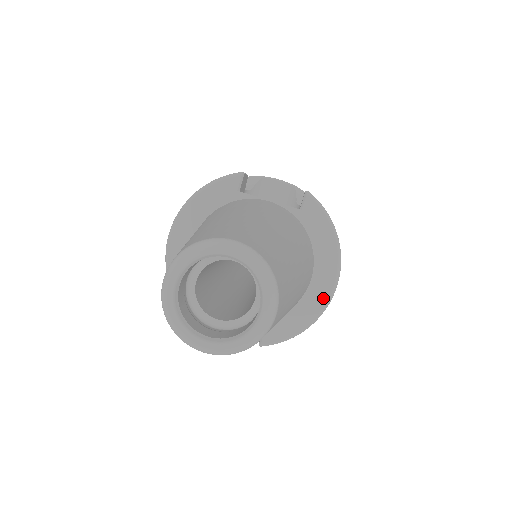
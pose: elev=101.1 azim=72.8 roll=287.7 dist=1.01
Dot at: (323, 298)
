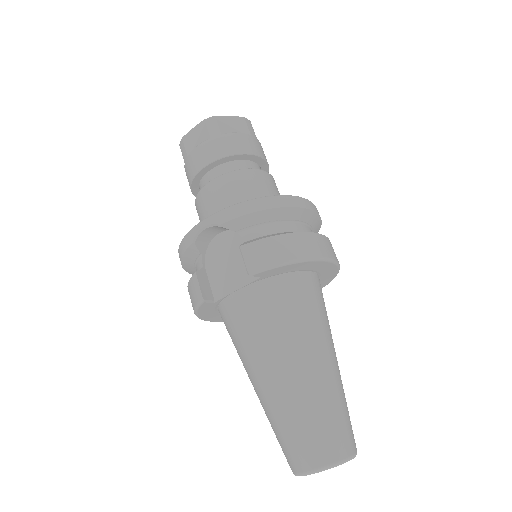
Dot at: (331, 267)
